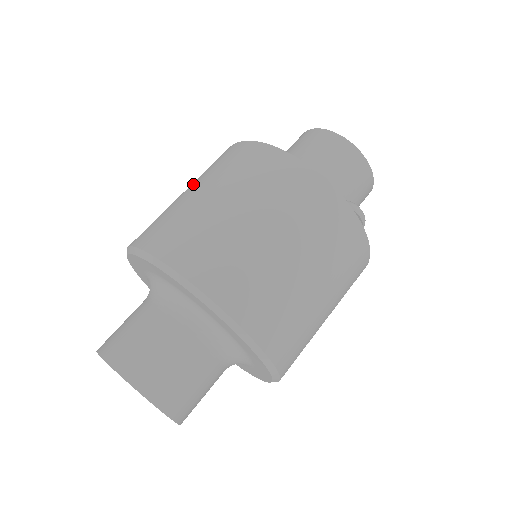
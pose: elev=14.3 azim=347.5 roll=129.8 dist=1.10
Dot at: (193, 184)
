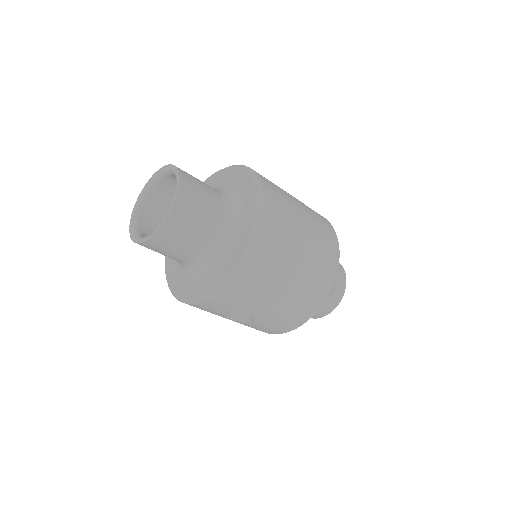
Dot at: occluded
